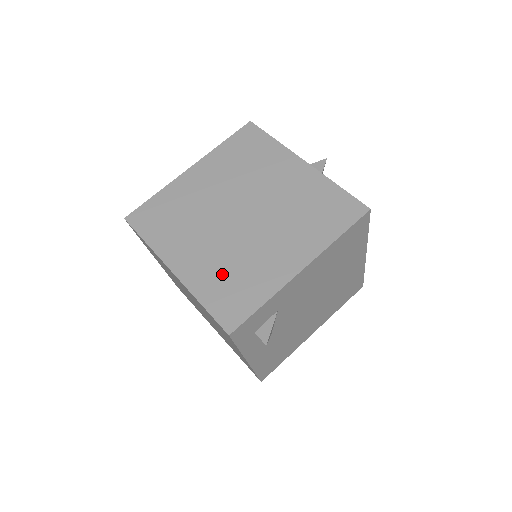
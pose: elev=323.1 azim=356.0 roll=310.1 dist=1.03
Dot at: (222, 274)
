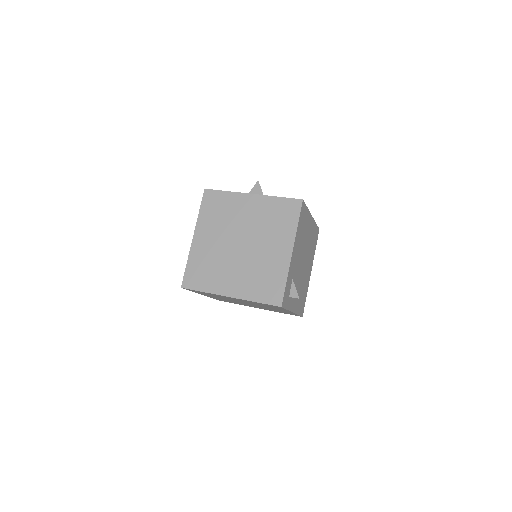
Dot at: (255, 281)
